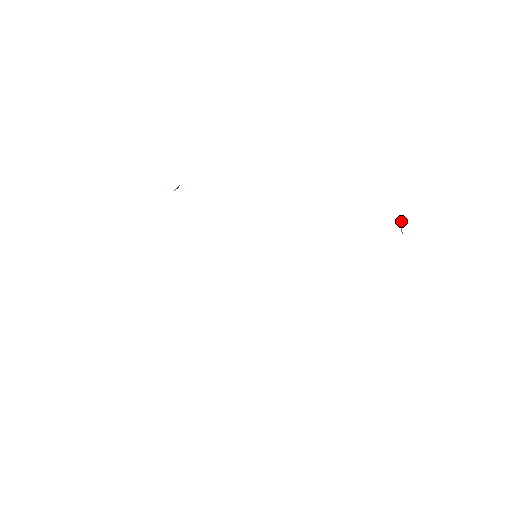
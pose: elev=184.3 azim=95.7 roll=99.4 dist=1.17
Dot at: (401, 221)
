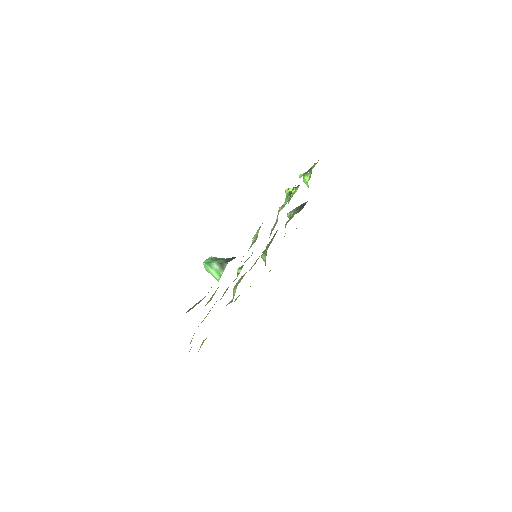
Dot at: (307, 180)
